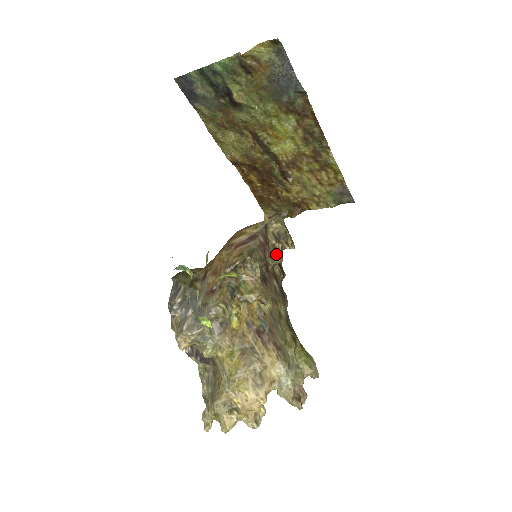
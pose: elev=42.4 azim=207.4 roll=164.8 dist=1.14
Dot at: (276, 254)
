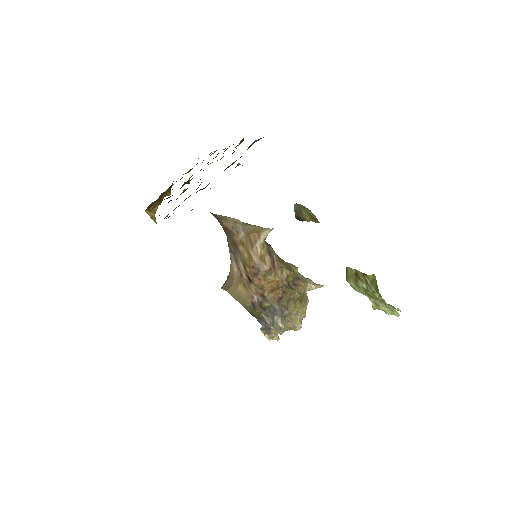
Dot at: occluded
